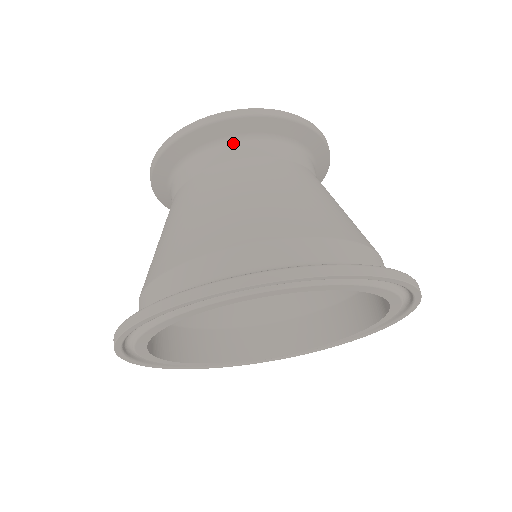
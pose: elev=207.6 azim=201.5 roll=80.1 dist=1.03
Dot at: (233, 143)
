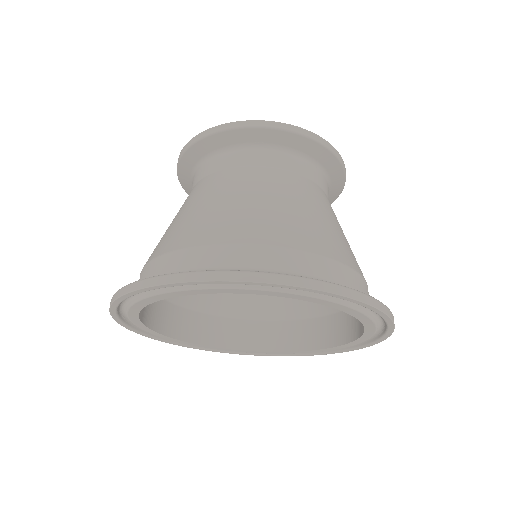
Dot at: (207, 162)
